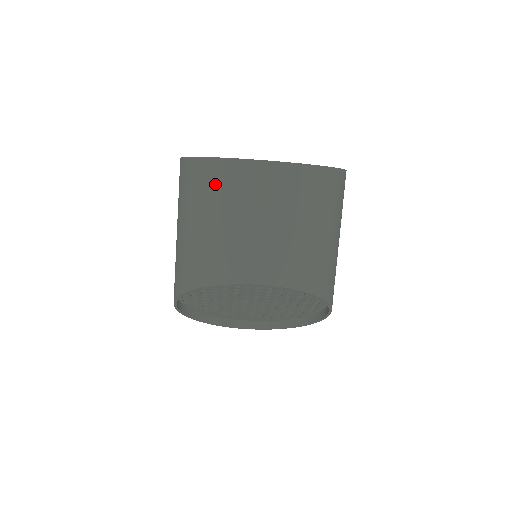
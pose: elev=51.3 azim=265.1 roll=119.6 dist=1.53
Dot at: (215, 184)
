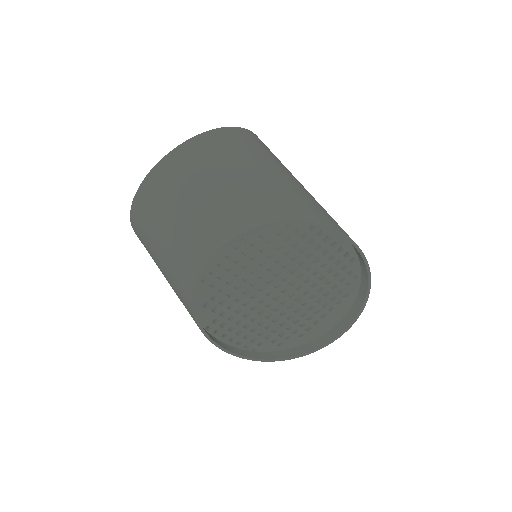
Dot at: (142, 223)
